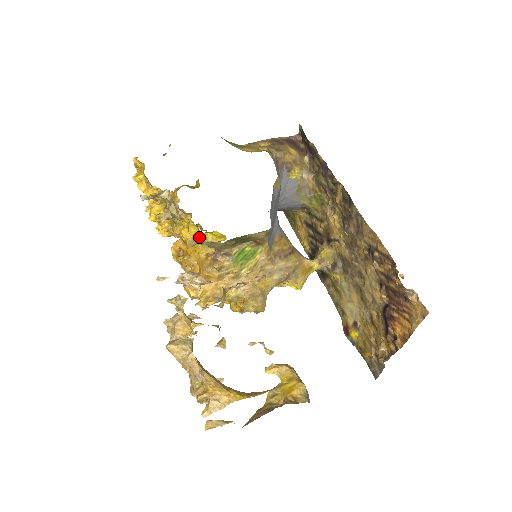
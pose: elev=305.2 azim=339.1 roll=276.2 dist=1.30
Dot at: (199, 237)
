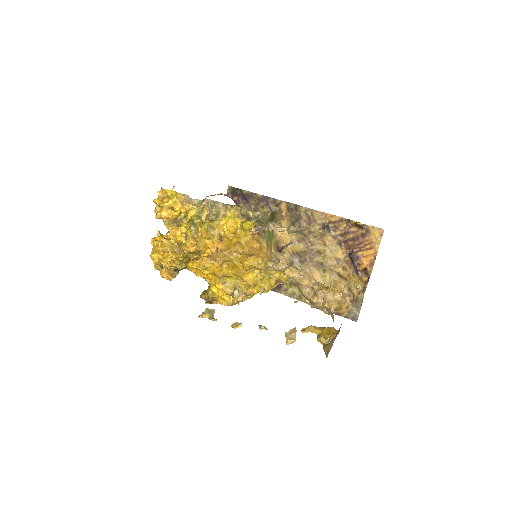
Dot at: (240, 226)
